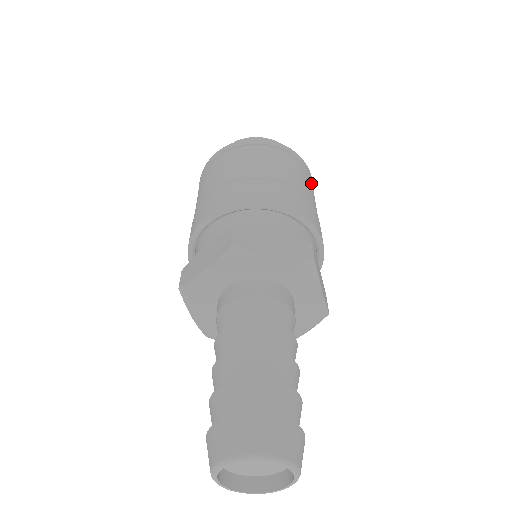
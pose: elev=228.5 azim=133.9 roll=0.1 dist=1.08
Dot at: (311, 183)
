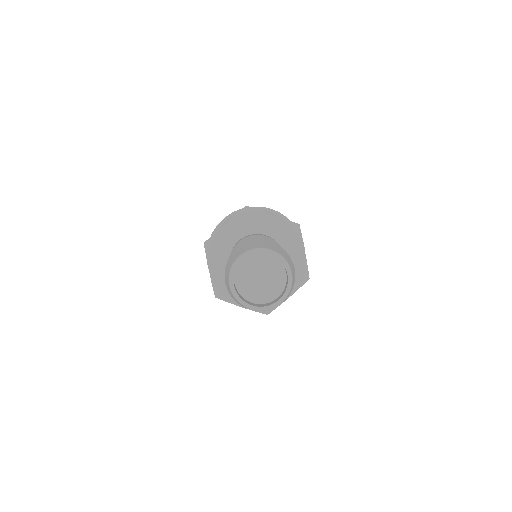
Dot at: occluded
